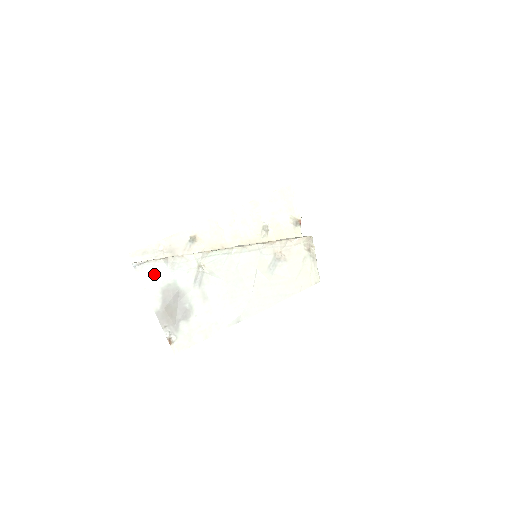
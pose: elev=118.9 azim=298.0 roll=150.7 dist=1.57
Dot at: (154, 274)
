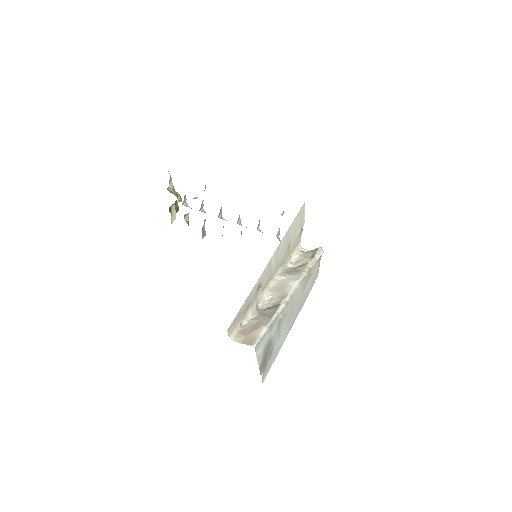
Dot at: (263, 343)
